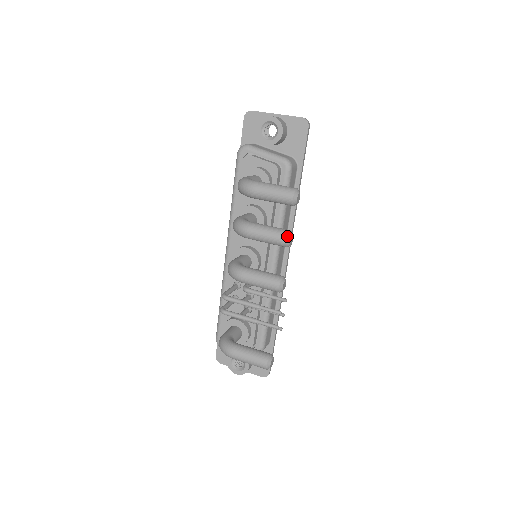
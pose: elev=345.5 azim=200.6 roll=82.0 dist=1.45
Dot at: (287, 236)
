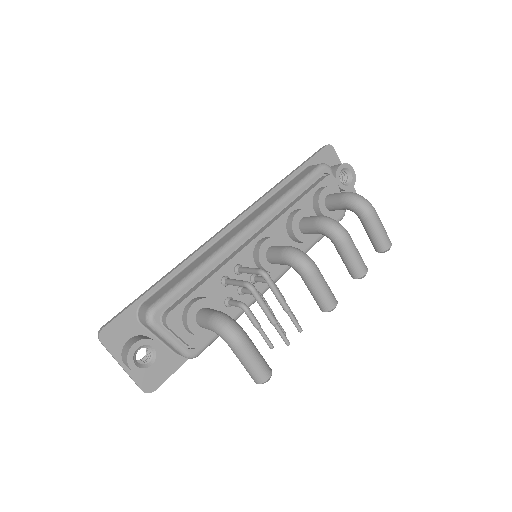
Dot at: occluded
